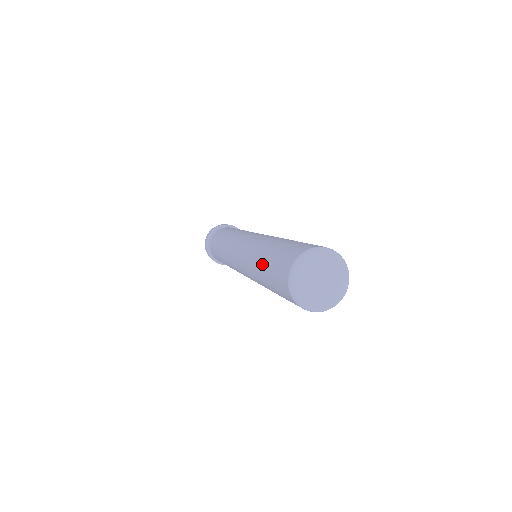
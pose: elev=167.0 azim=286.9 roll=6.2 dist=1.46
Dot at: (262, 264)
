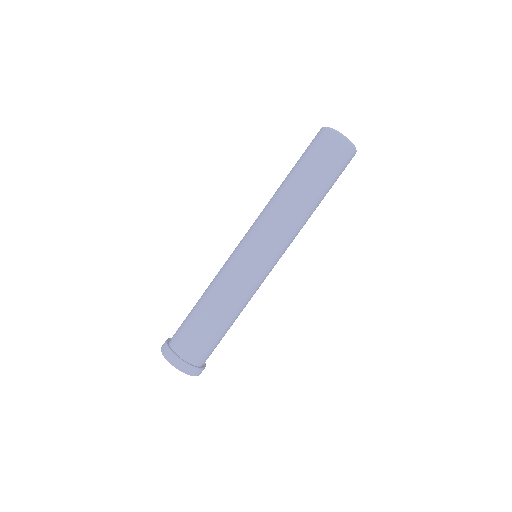
Dot at: (296, 176)
